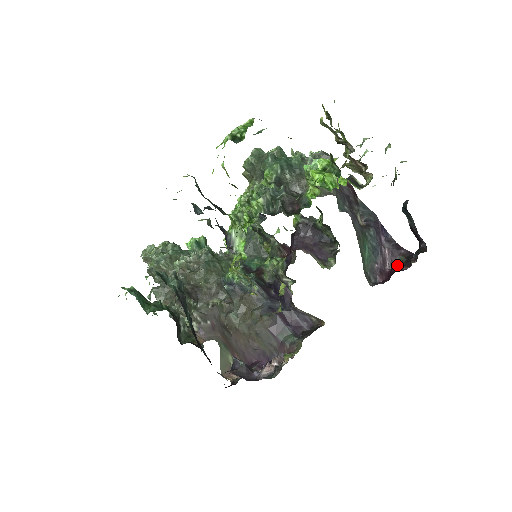
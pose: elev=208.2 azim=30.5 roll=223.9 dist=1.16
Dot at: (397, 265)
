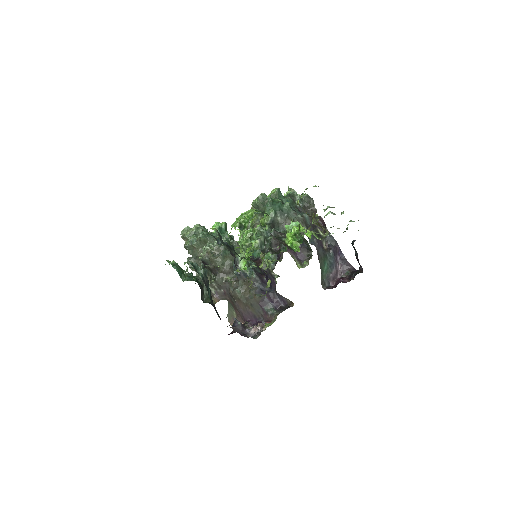
Dot at: (341, 280)
